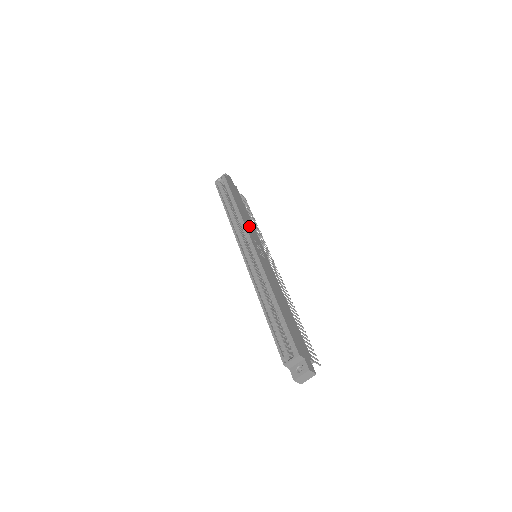
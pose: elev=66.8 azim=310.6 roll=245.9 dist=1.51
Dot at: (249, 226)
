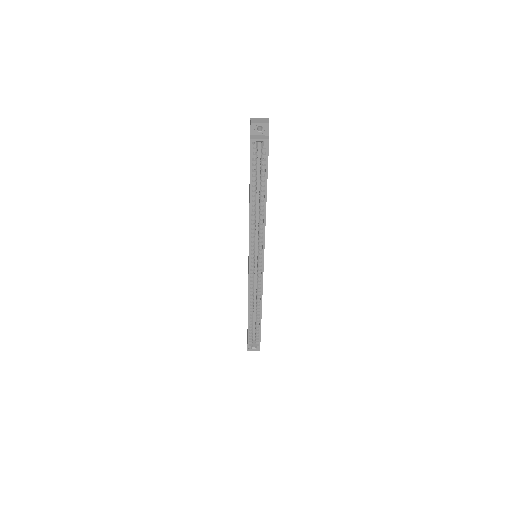
Dot at: occluded
